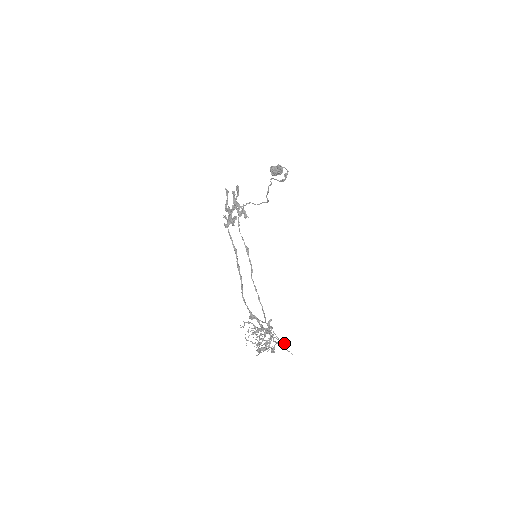
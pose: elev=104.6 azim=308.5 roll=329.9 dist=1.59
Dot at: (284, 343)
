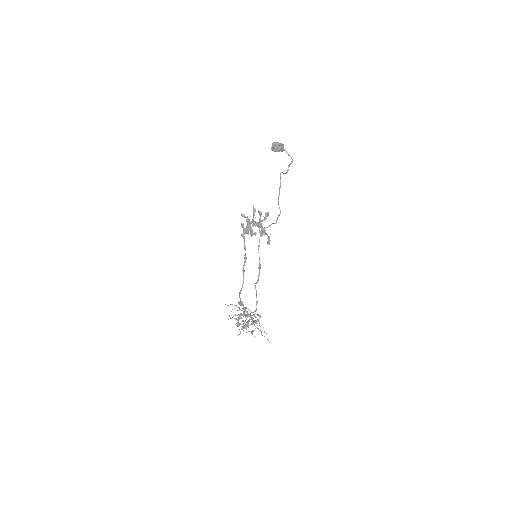
Dot at: occluded
